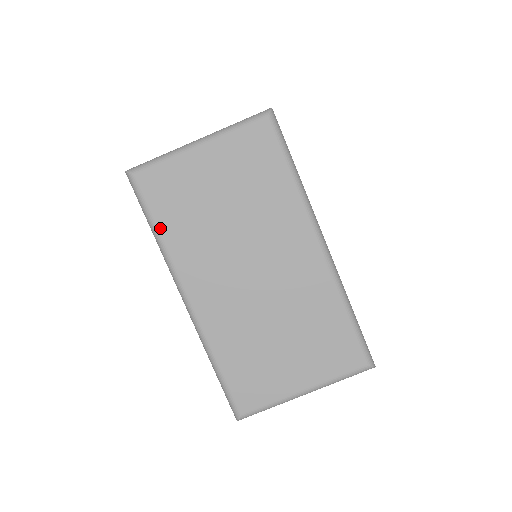
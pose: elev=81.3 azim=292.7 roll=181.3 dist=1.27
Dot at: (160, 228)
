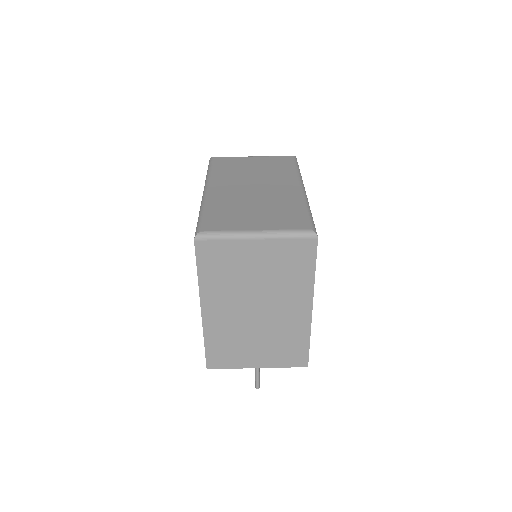
Dot at: (213, 169)
